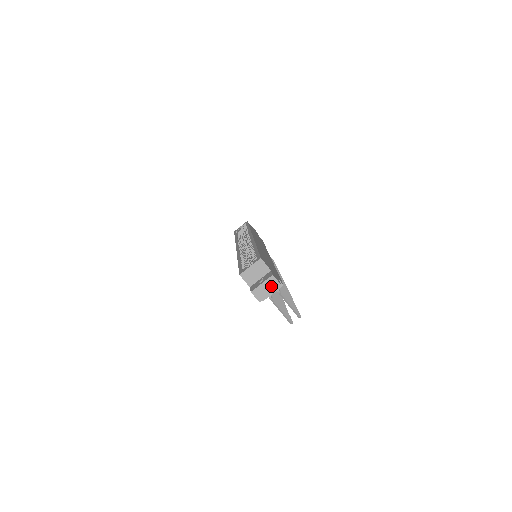
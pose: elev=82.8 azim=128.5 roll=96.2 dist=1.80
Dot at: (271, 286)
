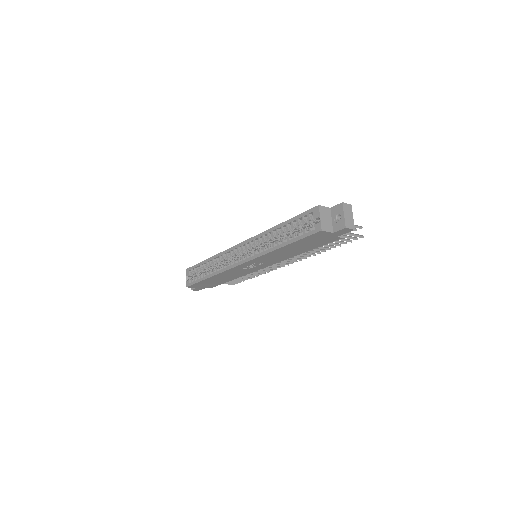
Dot at: (349, 211)
